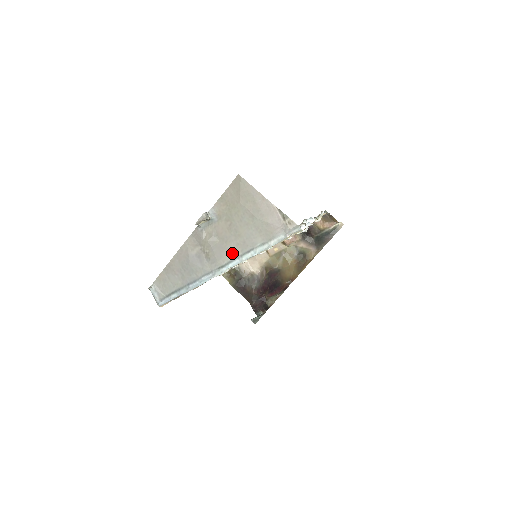
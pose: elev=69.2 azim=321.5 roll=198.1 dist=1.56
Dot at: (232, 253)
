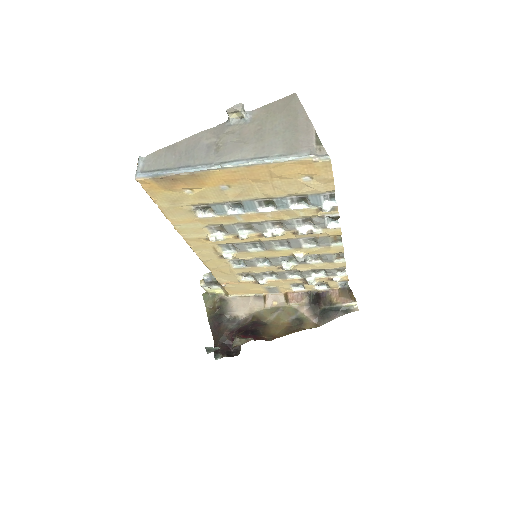
Dot at: (244, 154)
